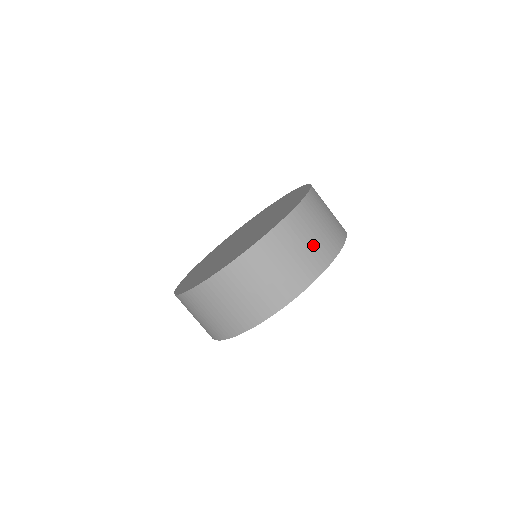
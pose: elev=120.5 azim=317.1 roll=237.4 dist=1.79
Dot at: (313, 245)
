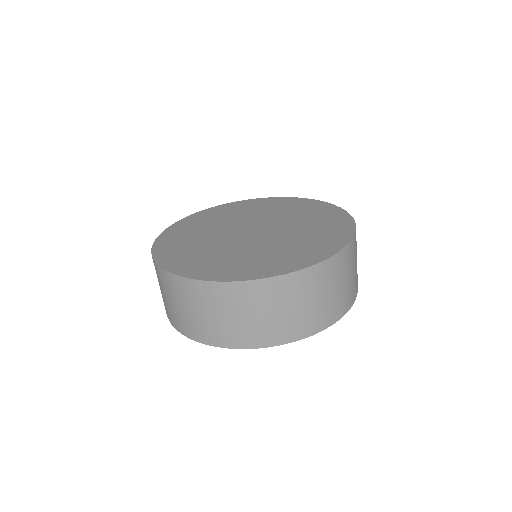
Dot at: (354, 276)
